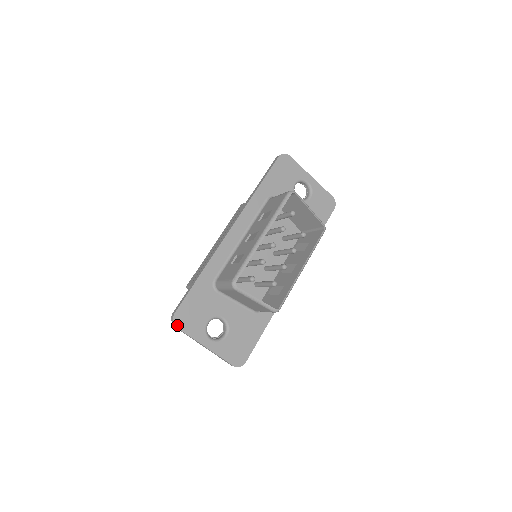
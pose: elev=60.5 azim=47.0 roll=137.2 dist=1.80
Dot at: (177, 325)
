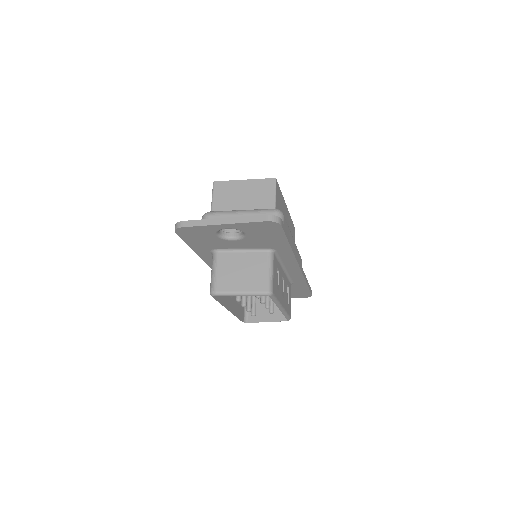
Dot at: occluded
